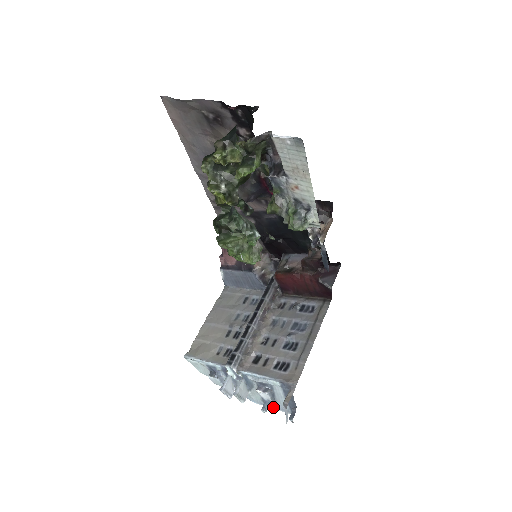
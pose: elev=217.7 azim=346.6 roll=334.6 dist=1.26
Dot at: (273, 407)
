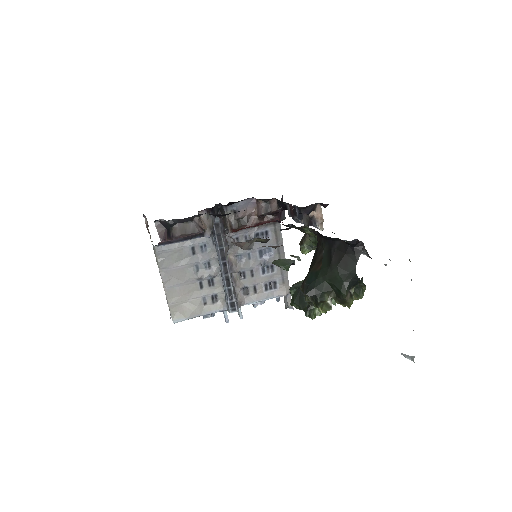
Dot at: occluded
